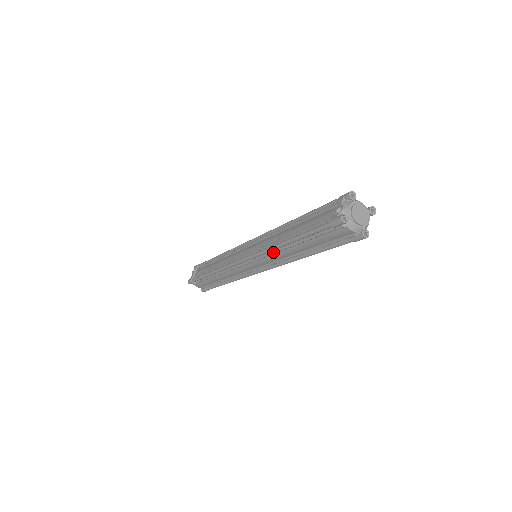
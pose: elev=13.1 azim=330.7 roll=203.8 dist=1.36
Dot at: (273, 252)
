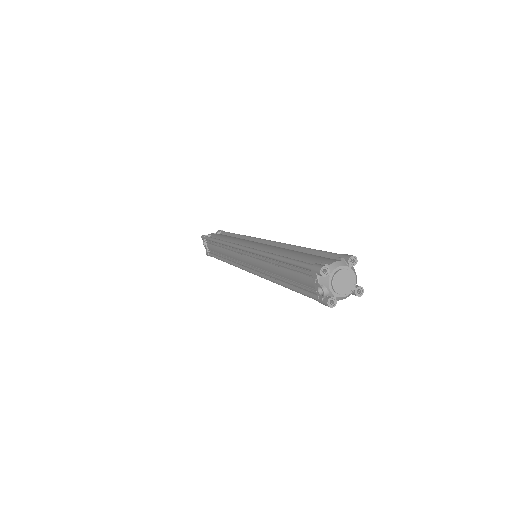
Dot at: occluded
